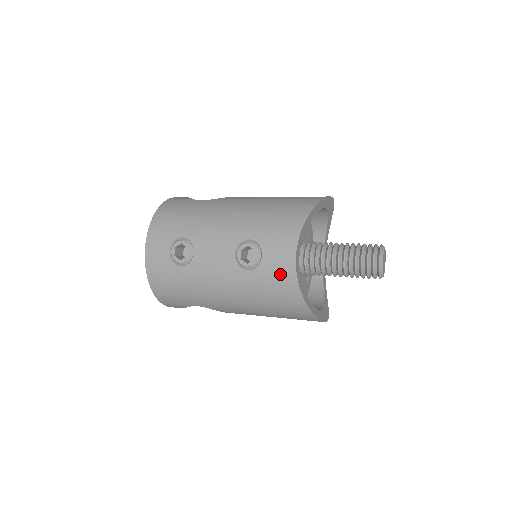
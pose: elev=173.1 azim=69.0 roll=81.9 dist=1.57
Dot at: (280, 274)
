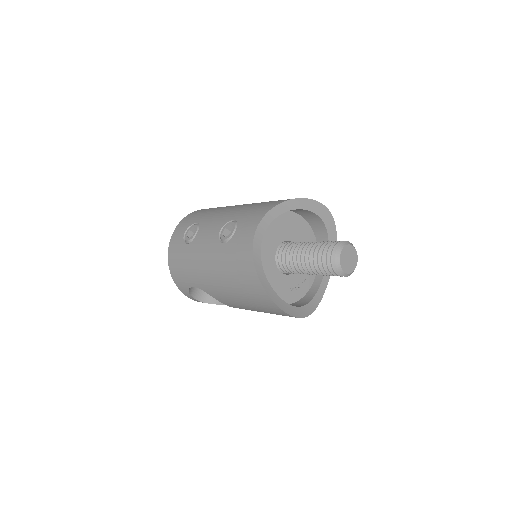
Dot at: (242, 245)
